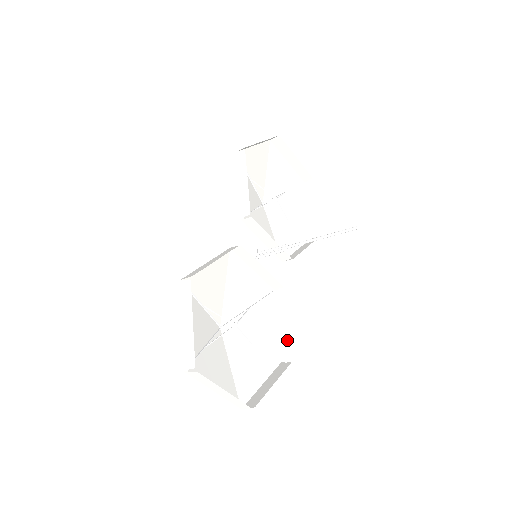
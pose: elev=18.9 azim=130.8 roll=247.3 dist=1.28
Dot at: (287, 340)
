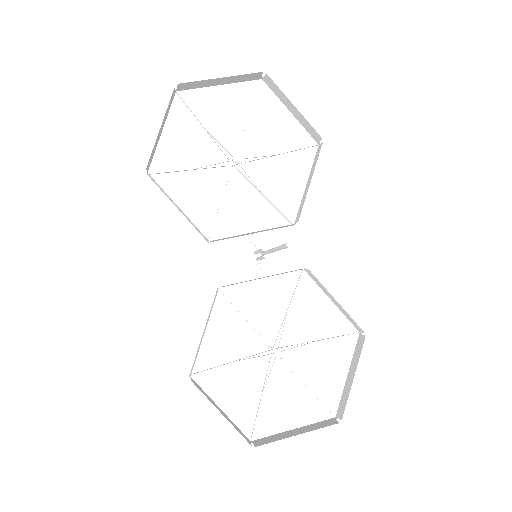
Dot at: (348, 315)
